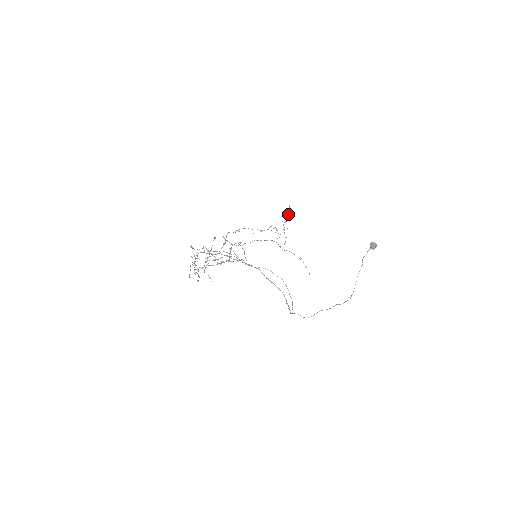
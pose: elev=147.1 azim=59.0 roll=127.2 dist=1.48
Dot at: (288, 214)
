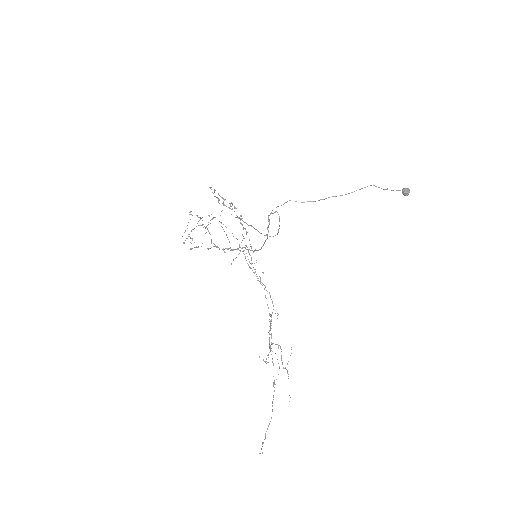
Dot at: occluded
